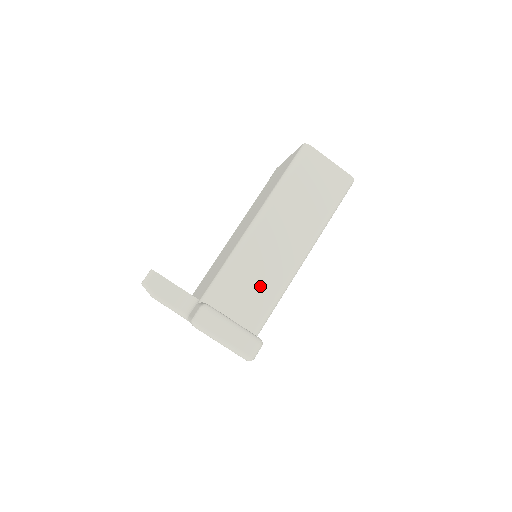
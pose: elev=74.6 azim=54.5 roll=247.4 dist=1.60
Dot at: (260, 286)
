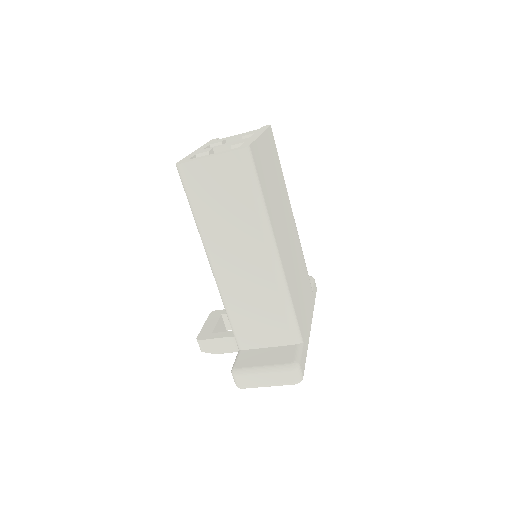
Dot at: (264, 309)
